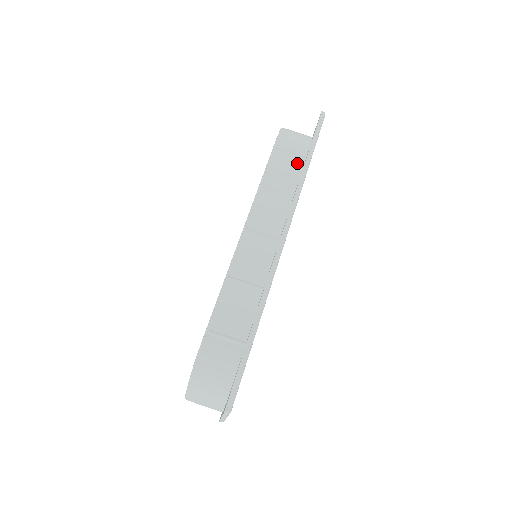
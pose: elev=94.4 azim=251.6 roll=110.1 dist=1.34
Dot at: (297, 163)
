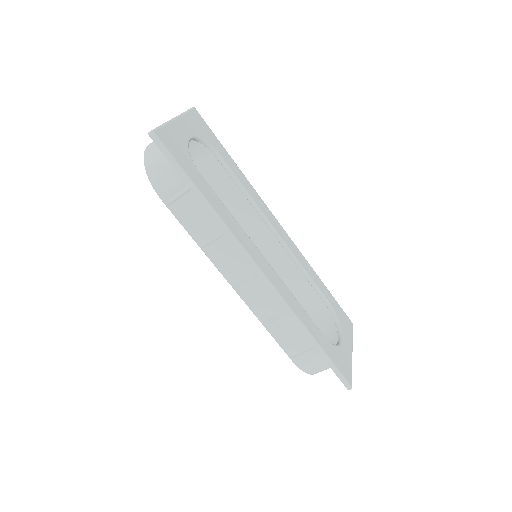
Dot at: (195, 200)
